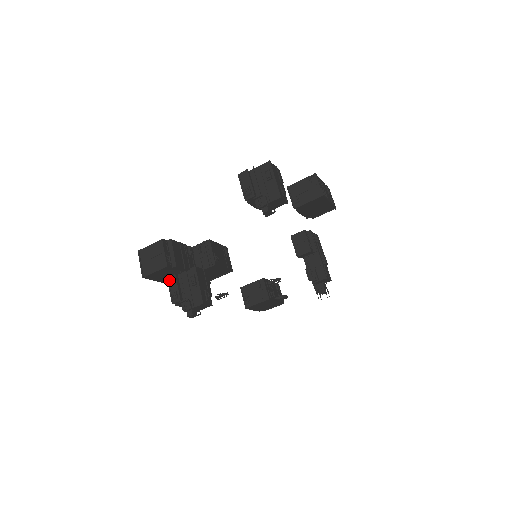
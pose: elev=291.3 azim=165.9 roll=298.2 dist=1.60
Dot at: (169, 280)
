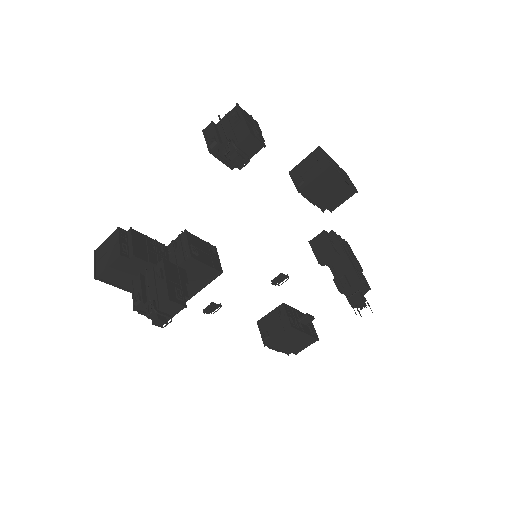
Dot at: (133, 283)
